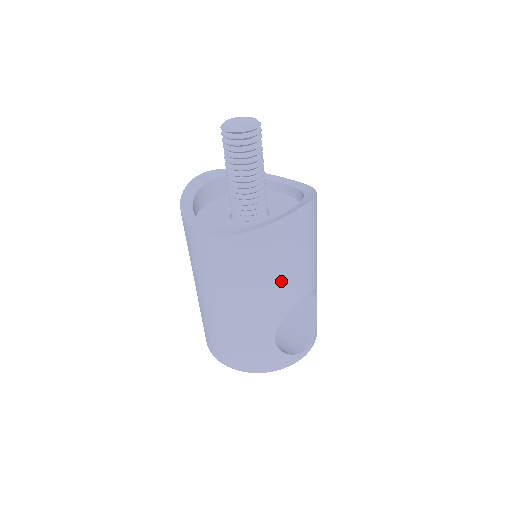
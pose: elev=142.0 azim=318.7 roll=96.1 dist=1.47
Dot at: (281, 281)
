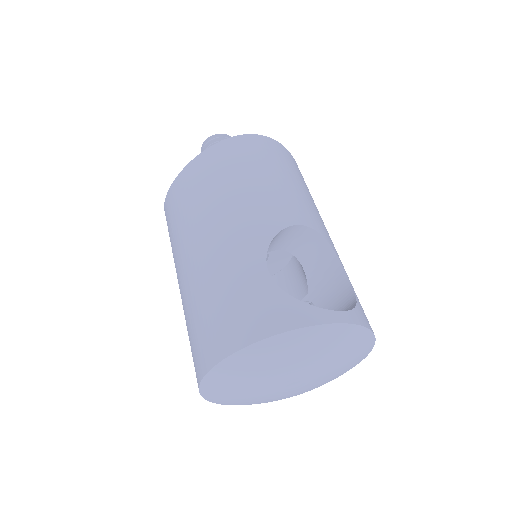
Dot at: (256, 191)
